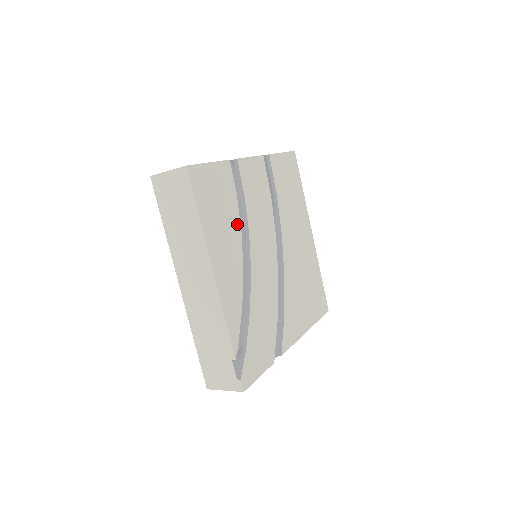
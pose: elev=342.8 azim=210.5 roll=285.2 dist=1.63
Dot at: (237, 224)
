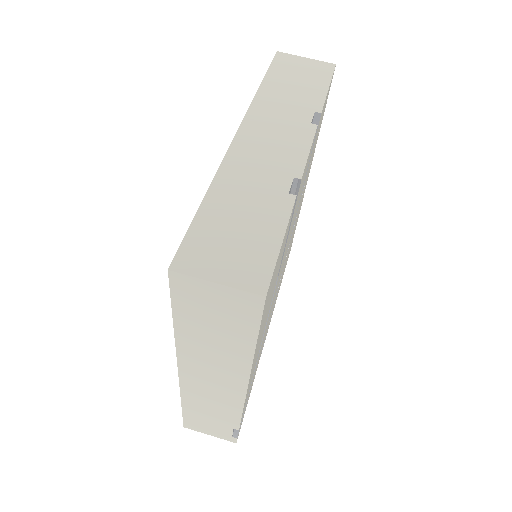
Dot at: (275, 283)
